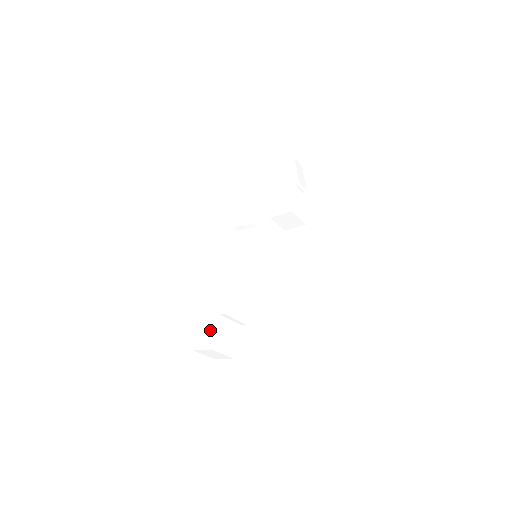
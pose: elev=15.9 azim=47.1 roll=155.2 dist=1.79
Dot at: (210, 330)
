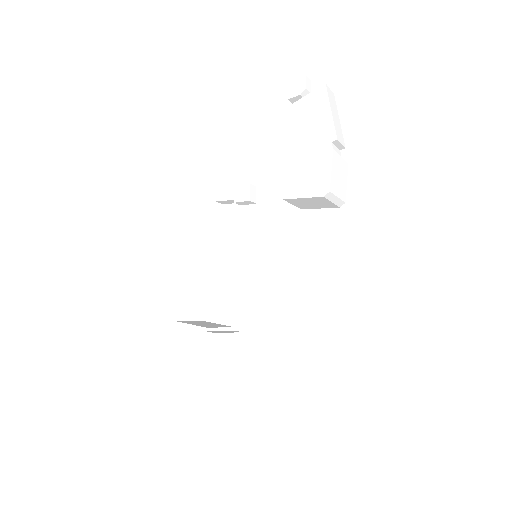
Dot at: (189, 379)
